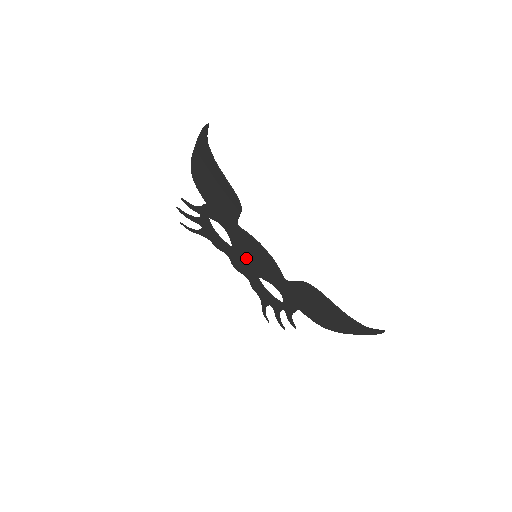
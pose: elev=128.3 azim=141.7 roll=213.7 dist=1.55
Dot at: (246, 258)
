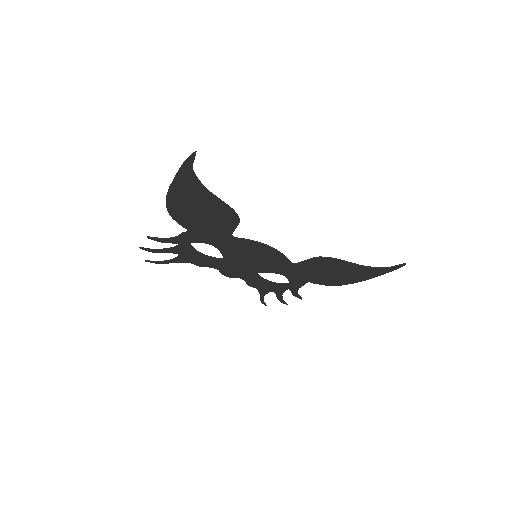
Dot at: (242, 262)
